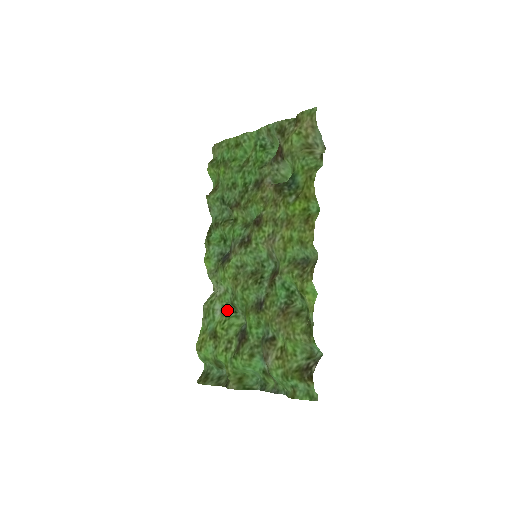
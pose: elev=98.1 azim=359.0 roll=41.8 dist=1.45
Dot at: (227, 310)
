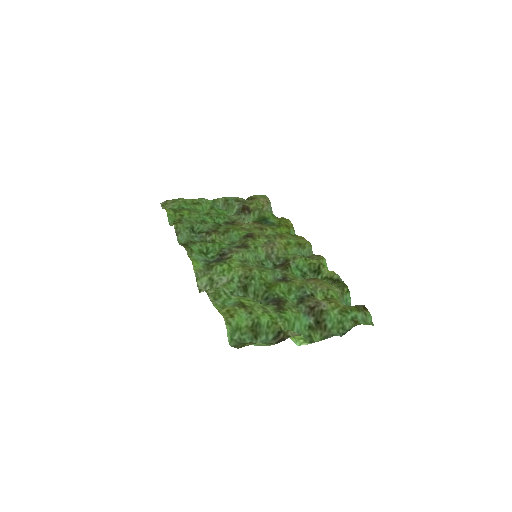
Dot at: (237, 295)
